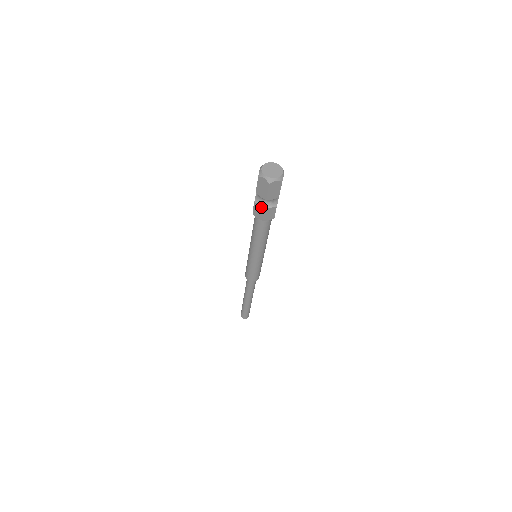
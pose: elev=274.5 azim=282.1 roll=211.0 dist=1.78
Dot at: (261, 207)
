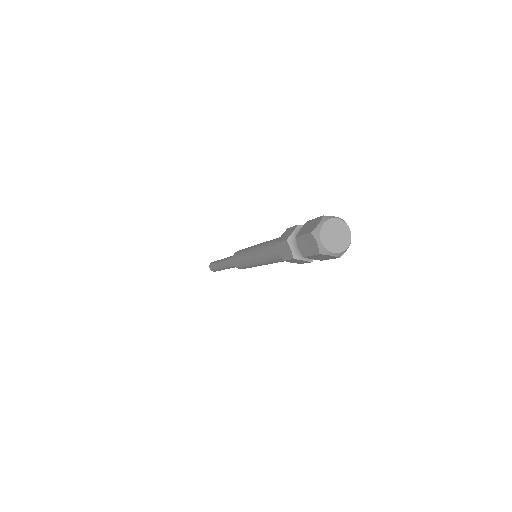
Dot at: (291, 253)
